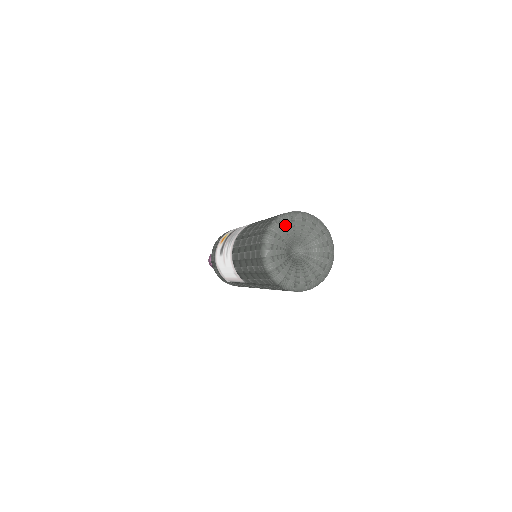
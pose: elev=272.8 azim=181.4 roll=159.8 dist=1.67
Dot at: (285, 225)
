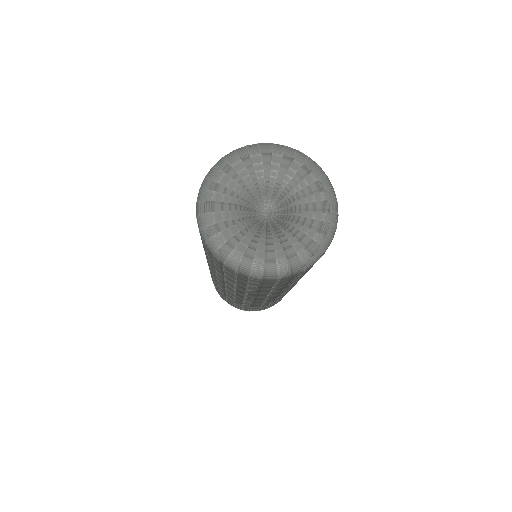
Dot at: (291, 160)
